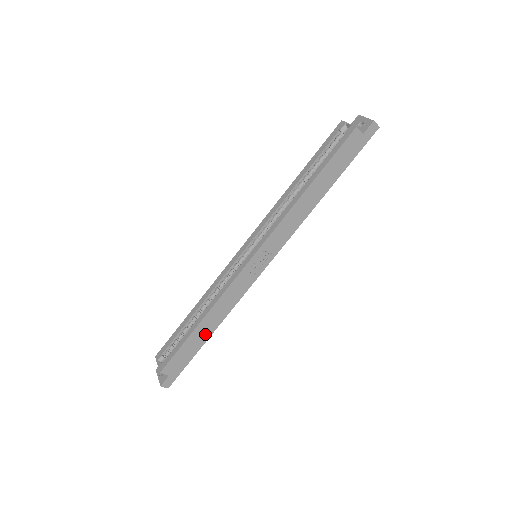
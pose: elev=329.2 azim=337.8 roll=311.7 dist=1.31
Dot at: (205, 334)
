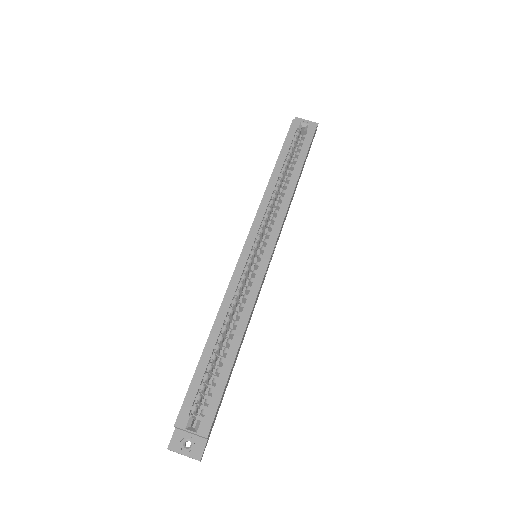
Dot at: (234, 363)
